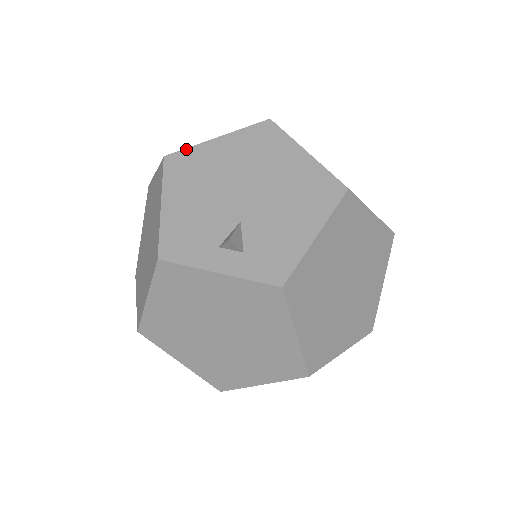
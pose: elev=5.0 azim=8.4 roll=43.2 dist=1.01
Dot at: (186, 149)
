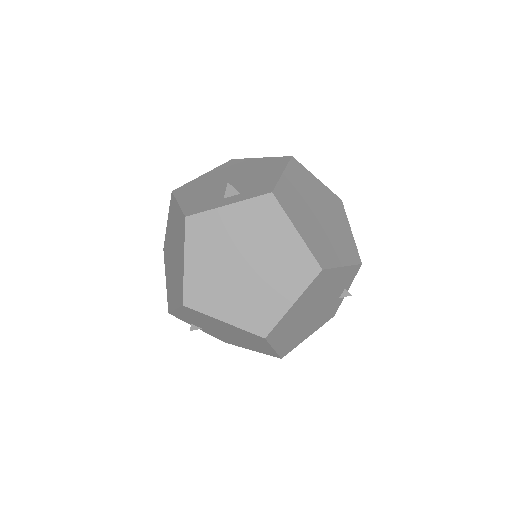
Dot at: (185, 184)
